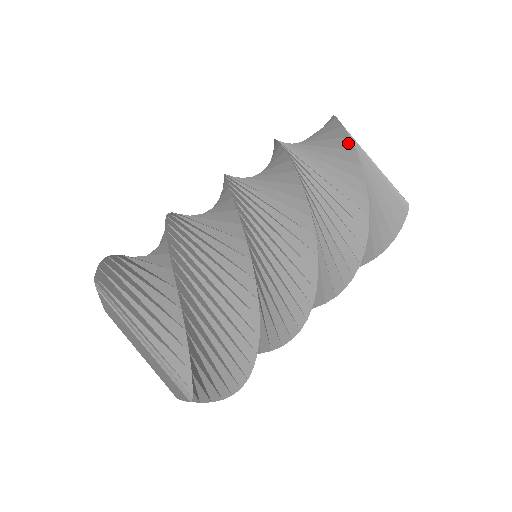
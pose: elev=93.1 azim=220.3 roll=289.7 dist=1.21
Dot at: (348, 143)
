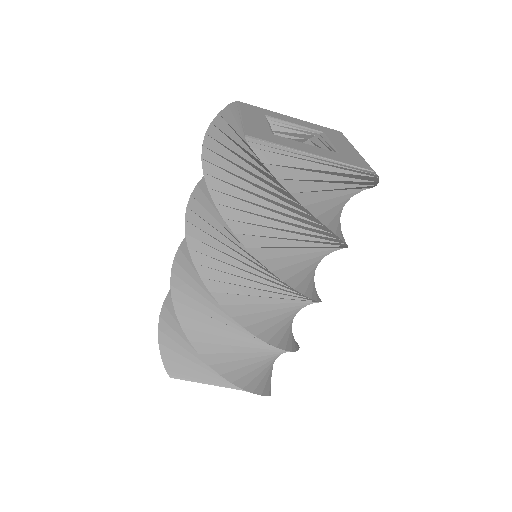
Dot at: (278, 183)
